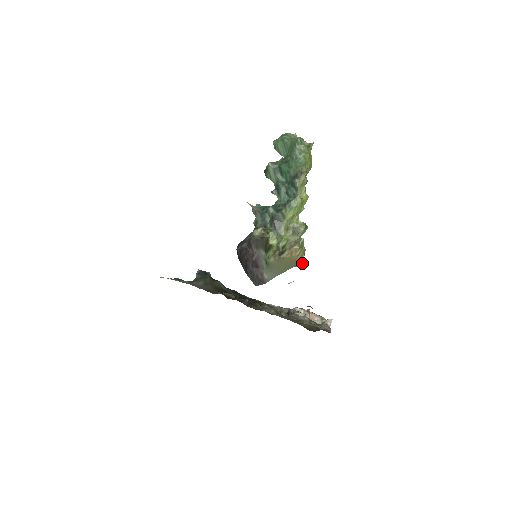
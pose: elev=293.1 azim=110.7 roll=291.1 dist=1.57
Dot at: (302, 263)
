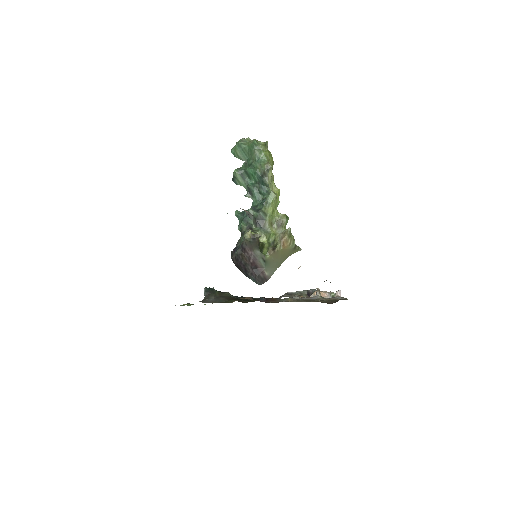
Dot at: (295, 250)
